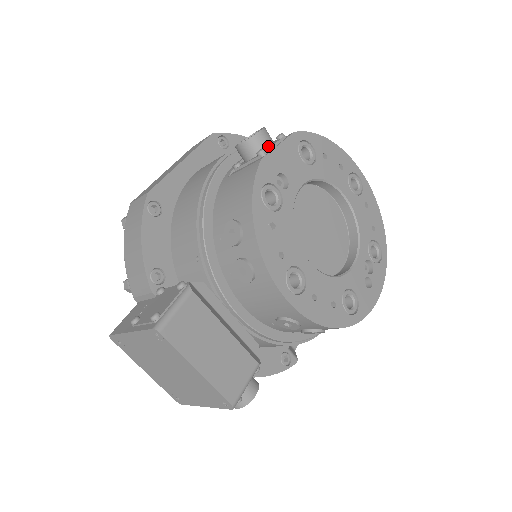
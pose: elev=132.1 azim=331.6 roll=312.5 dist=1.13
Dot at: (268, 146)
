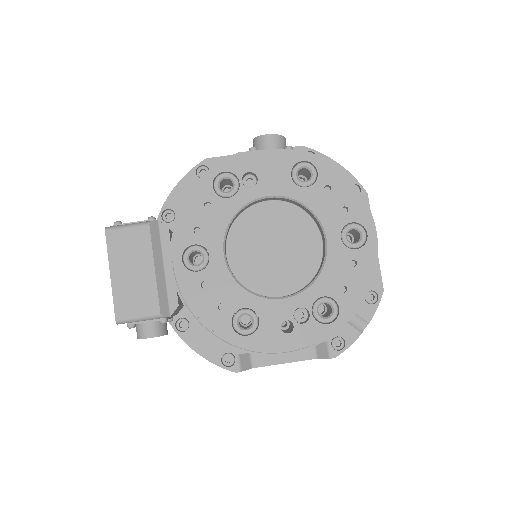
Dot at: (267, 150)
